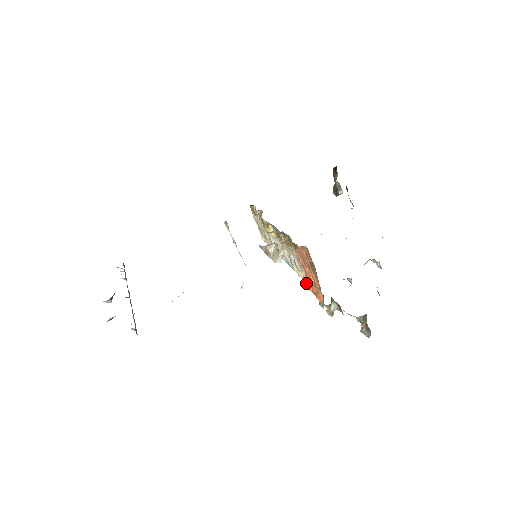
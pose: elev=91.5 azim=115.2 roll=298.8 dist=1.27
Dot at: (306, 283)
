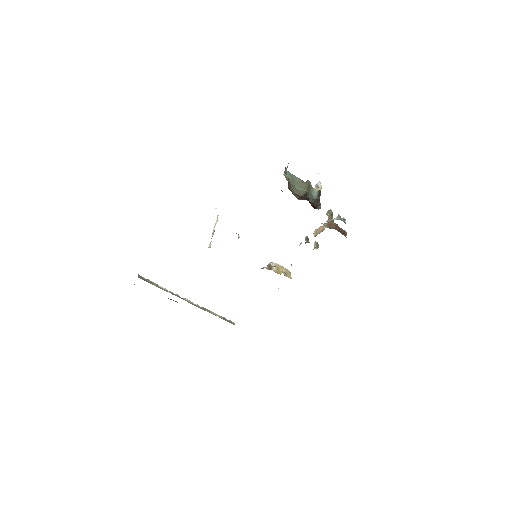
Dot at: occluded
